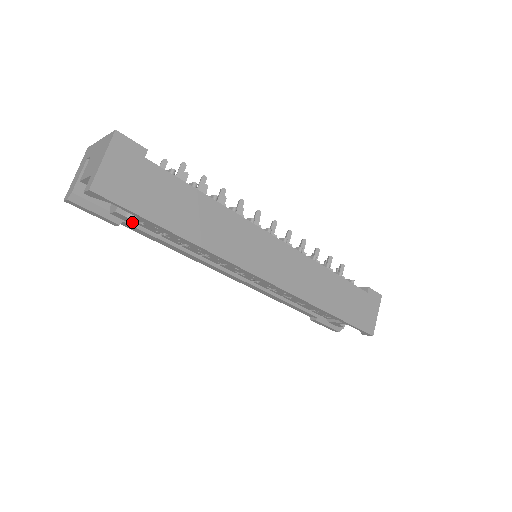
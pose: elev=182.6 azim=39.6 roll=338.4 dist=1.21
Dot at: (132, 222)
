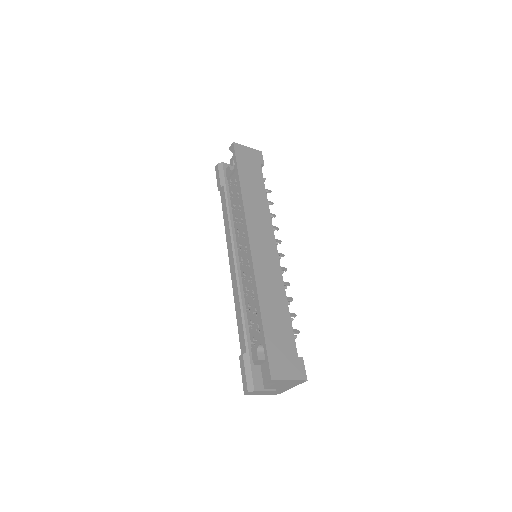
Dot at: (226, 189)
